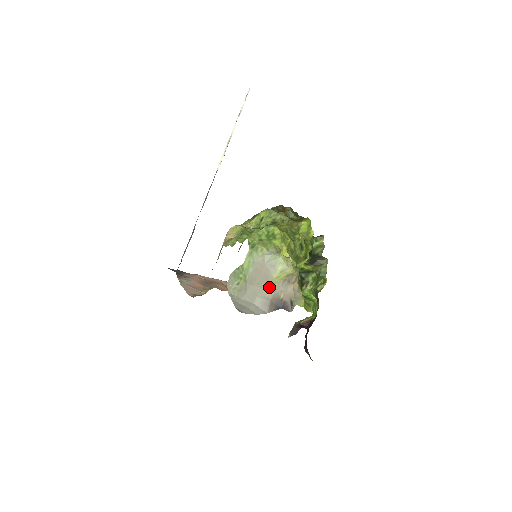
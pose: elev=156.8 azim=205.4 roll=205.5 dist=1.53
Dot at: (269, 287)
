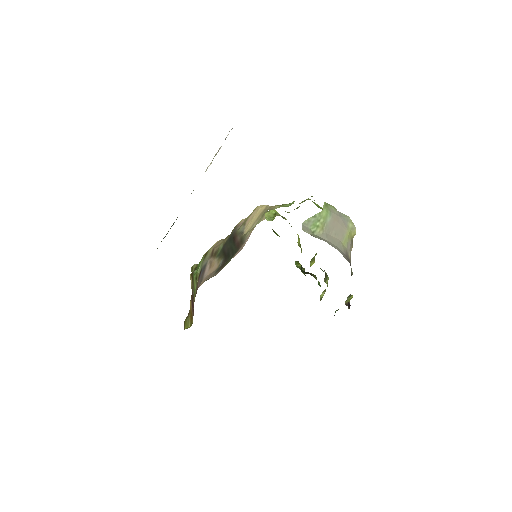
Dot at: (344, 240)
